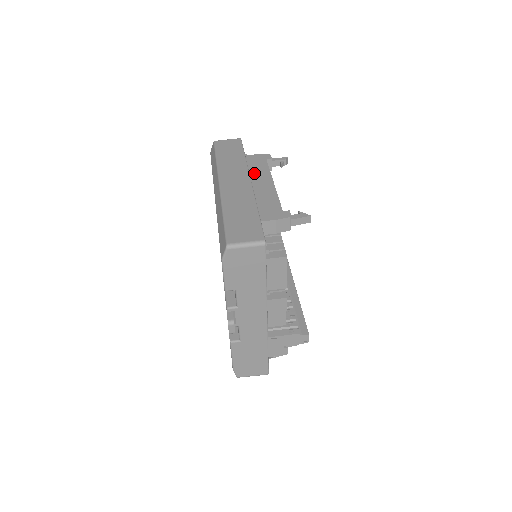
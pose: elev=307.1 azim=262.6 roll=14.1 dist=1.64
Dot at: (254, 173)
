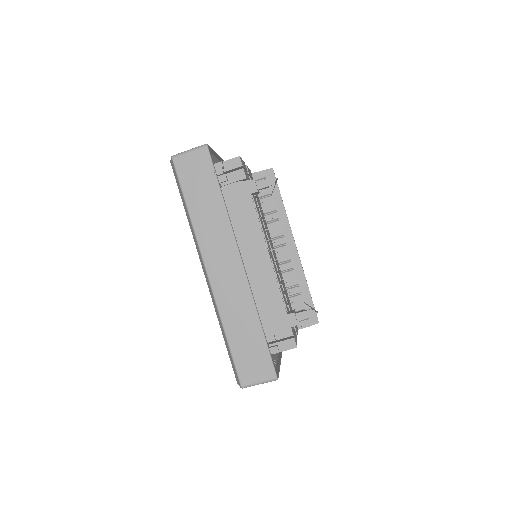
Dot at: (242, 234)
